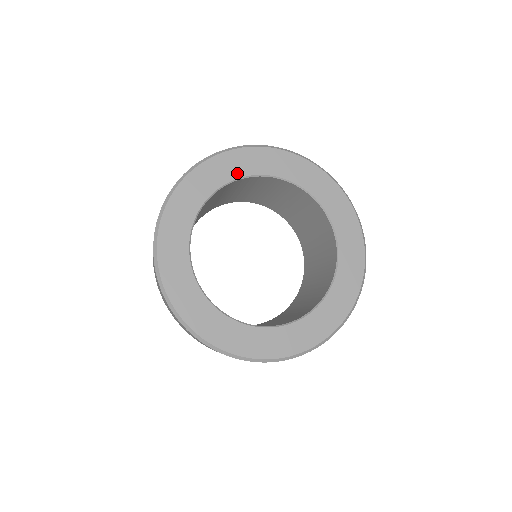
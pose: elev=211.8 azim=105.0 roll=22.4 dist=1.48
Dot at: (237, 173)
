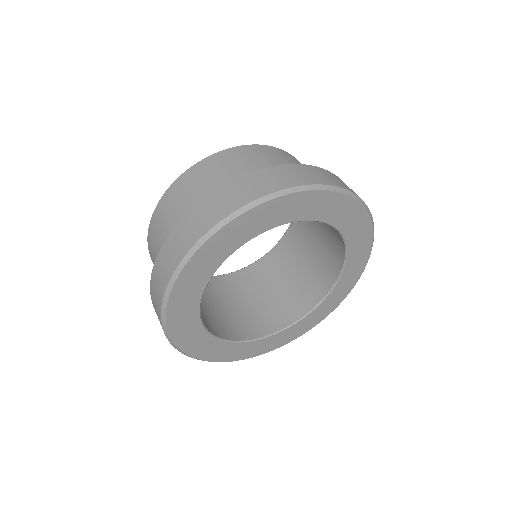
Dot at: (325, 217)
